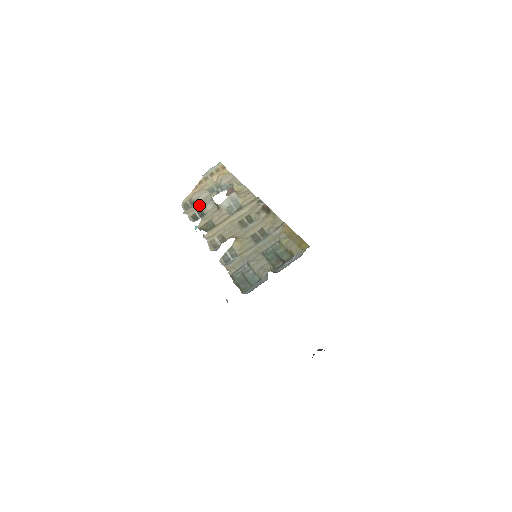
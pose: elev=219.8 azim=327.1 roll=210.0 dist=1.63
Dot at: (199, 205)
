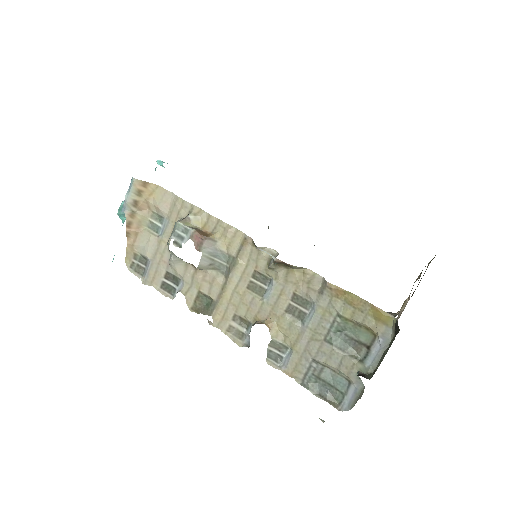
Dot at: (158, 265)
